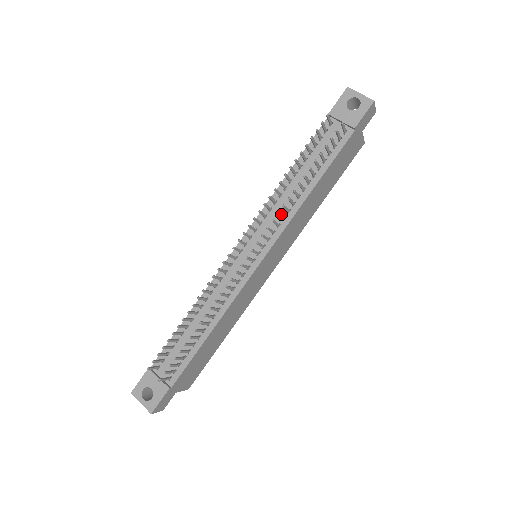
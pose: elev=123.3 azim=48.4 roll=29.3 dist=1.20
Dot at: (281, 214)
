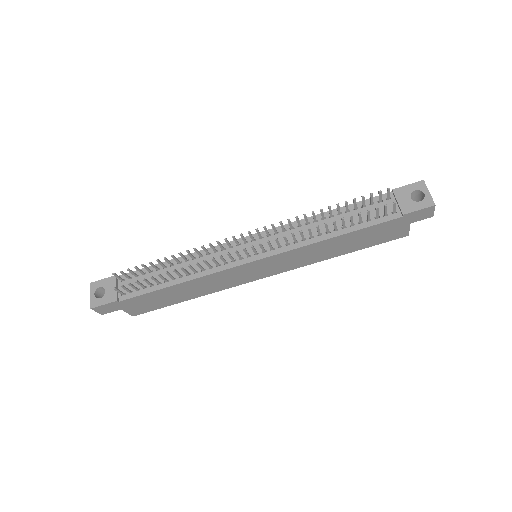
Dot at: occluded
